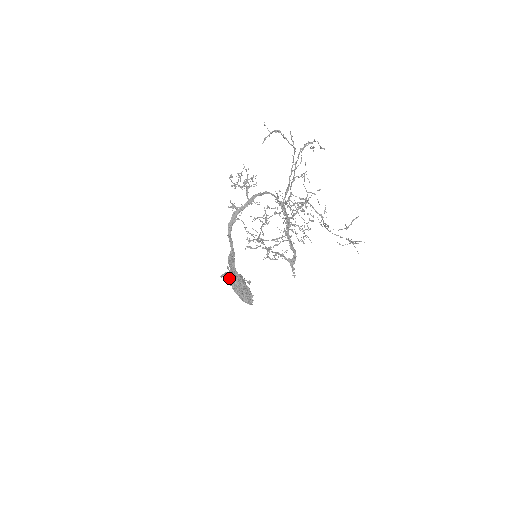
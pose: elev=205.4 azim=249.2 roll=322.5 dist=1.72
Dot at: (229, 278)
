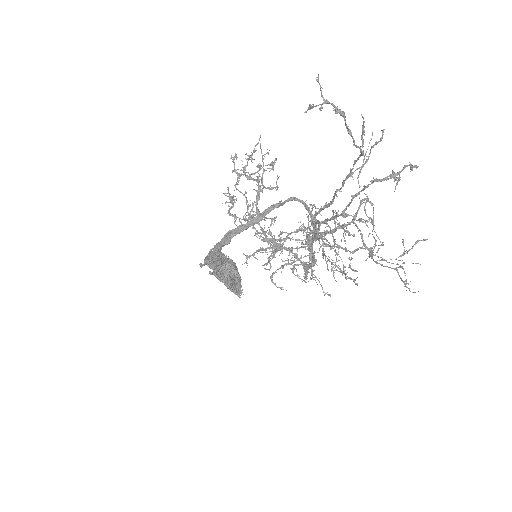
Dot at: (212, 268)
